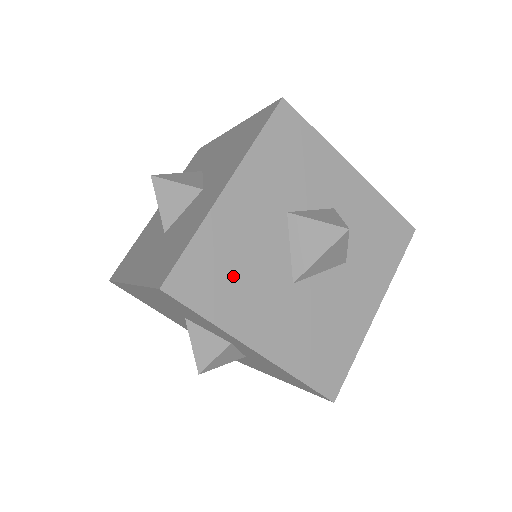
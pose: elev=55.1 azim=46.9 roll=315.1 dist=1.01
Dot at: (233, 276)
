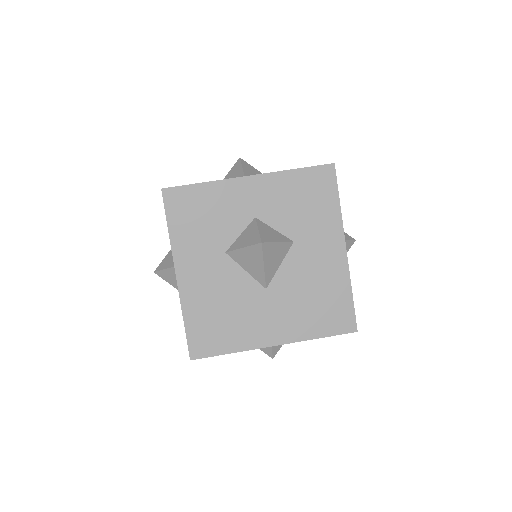
Dot at: occluded
